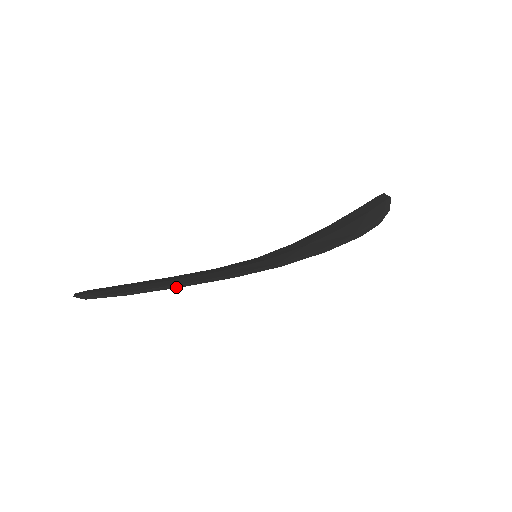
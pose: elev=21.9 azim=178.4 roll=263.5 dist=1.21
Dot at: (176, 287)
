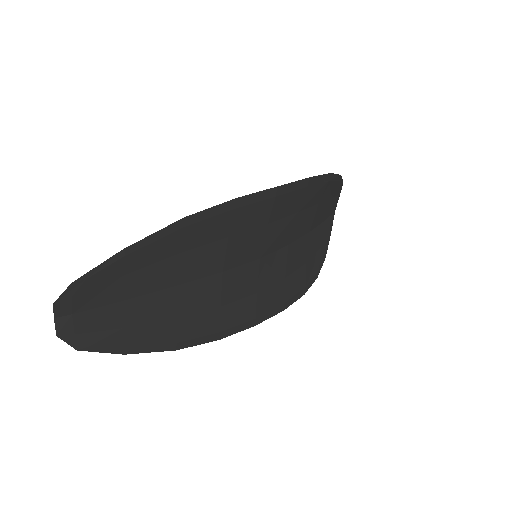
Dot at: (179, 220)
